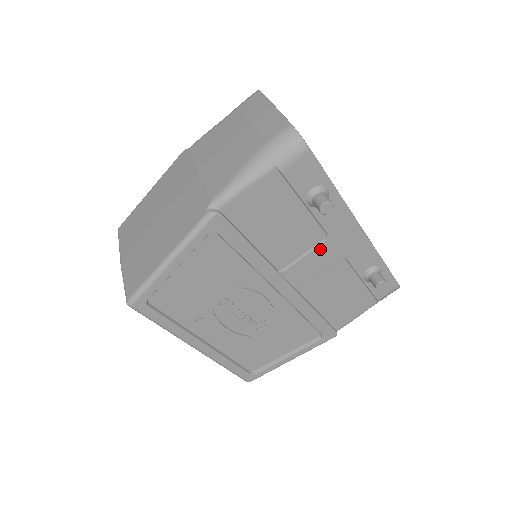
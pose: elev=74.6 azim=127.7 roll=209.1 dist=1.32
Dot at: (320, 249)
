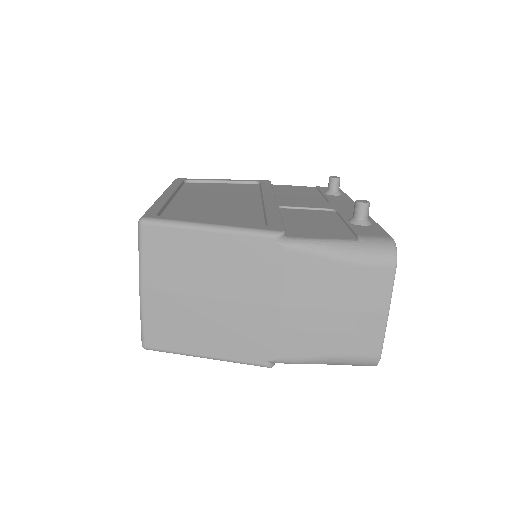
Dot at: occluded
